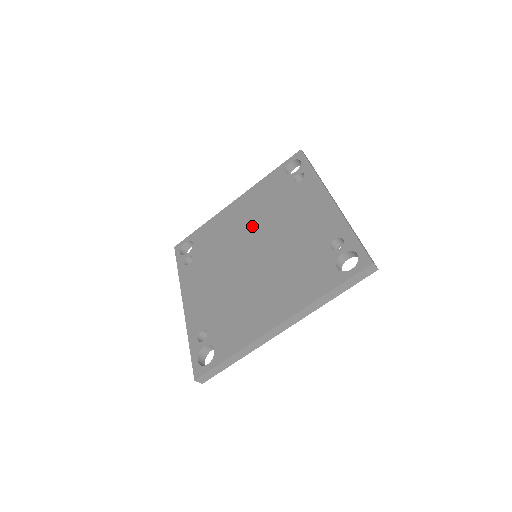
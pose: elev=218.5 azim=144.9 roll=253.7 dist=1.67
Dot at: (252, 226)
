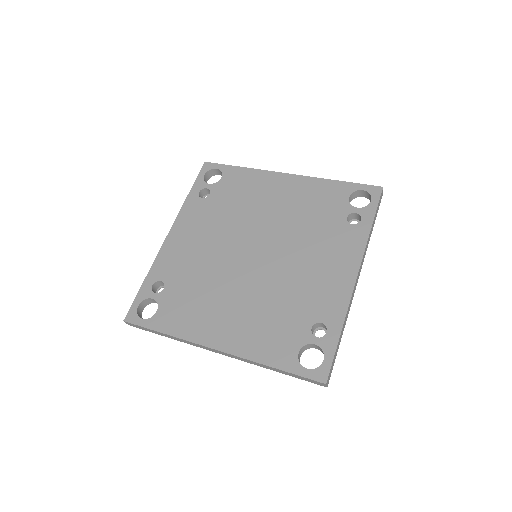
Dot at: (277, 223)
